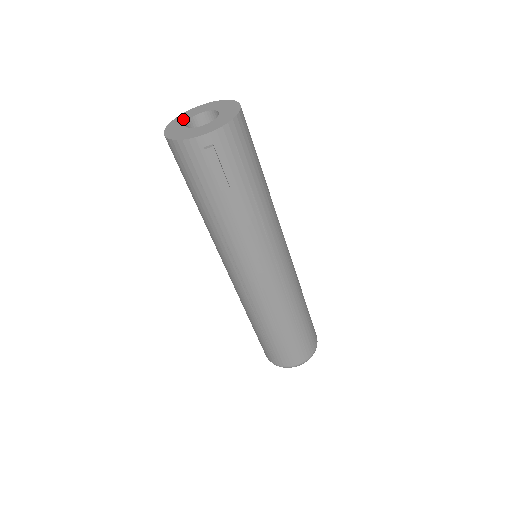
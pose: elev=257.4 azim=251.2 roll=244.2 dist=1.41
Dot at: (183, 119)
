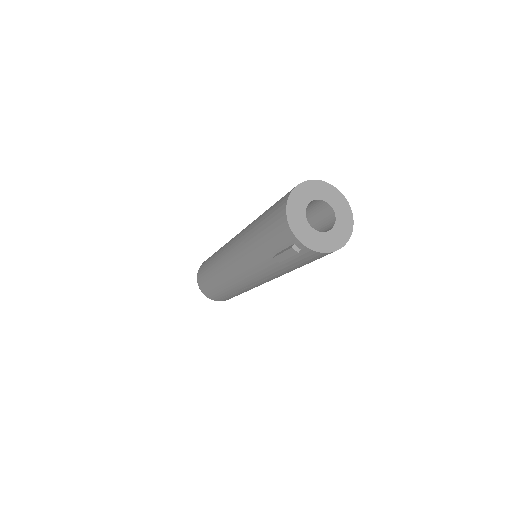
Dot at: (315, 192)
